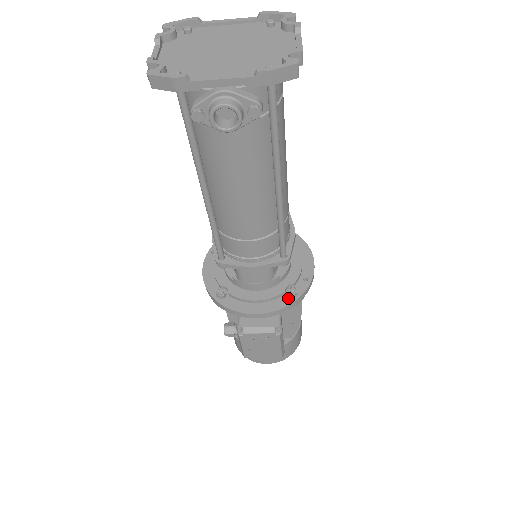
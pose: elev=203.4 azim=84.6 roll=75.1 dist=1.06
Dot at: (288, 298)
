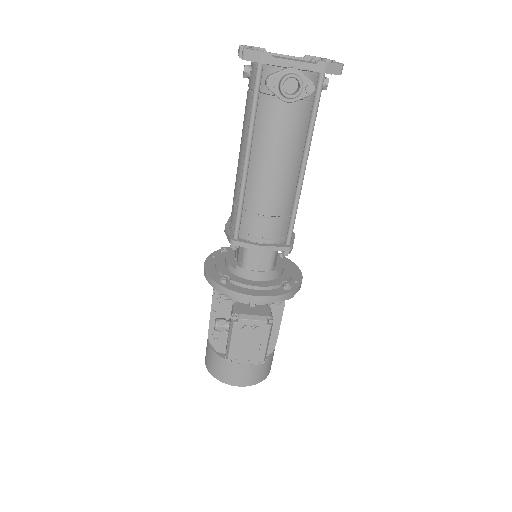
Dot at: (283, 290)
